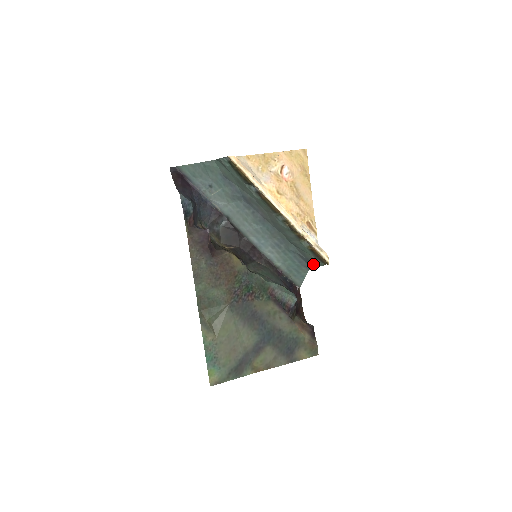
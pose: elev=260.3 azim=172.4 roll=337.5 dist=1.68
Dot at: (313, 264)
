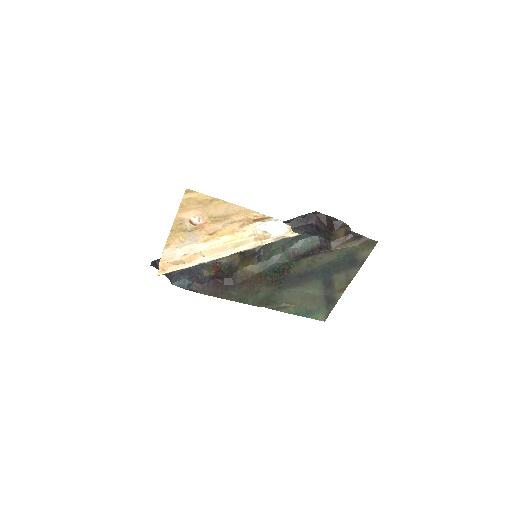
Dot at: occluded
